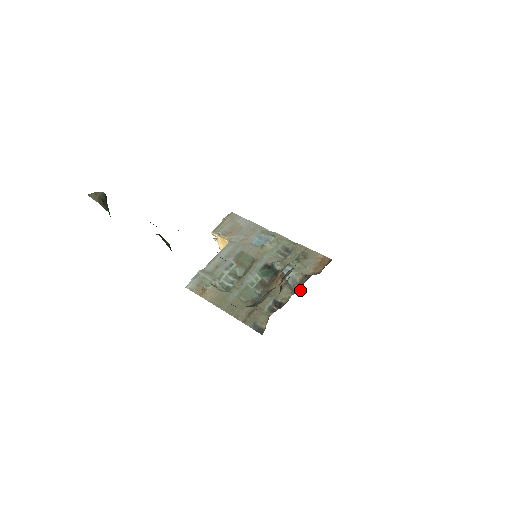
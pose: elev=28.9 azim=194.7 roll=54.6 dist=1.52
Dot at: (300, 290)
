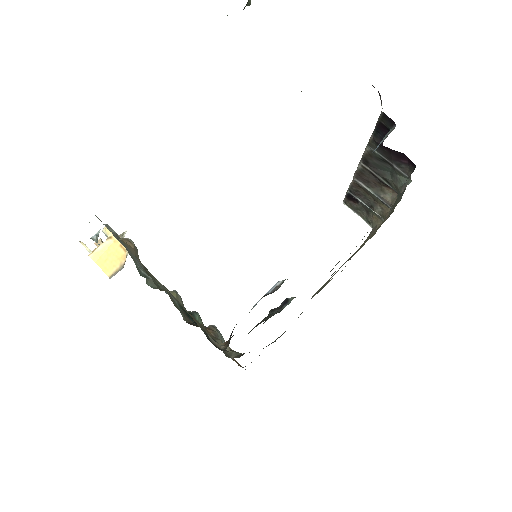
Dot at: (240, 356)
